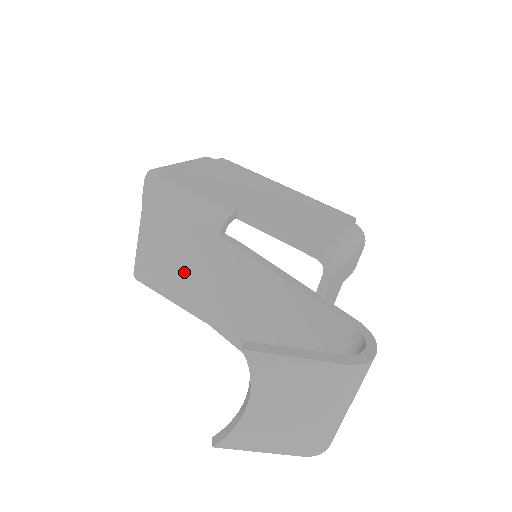
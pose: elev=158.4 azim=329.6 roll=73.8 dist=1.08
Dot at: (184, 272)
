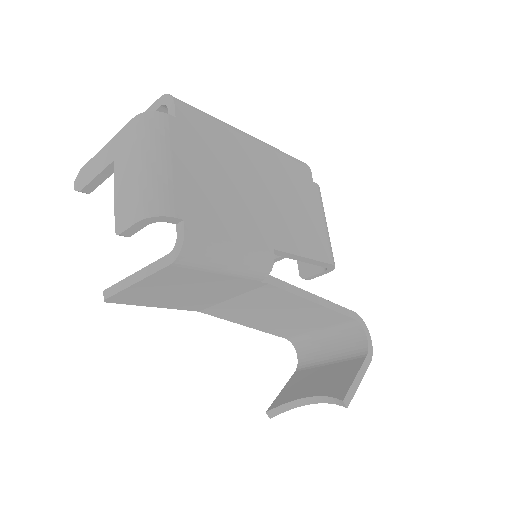
Dot at: (191, 296)
